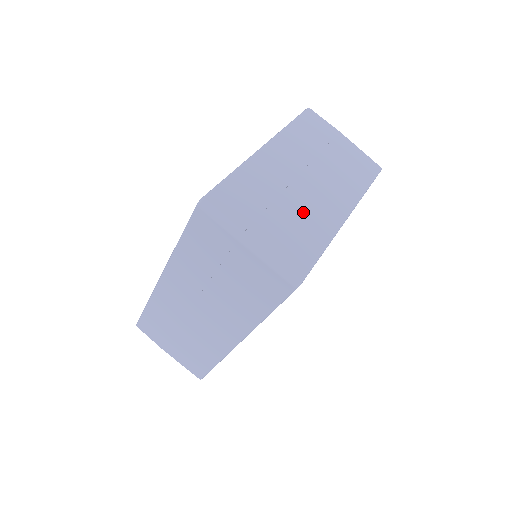
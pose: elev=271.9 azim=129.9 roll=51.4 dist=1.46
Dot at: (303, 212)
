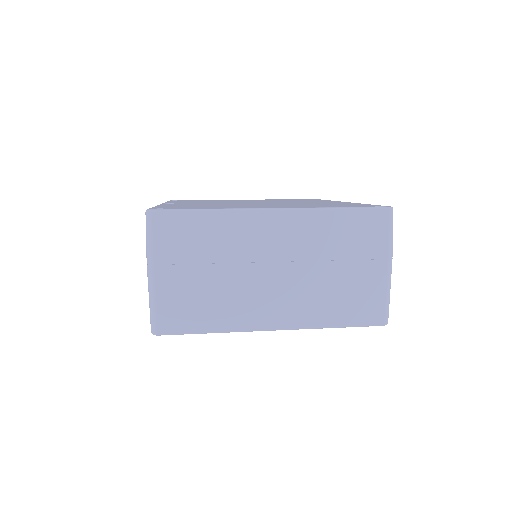
Dot at: (231, 292)
